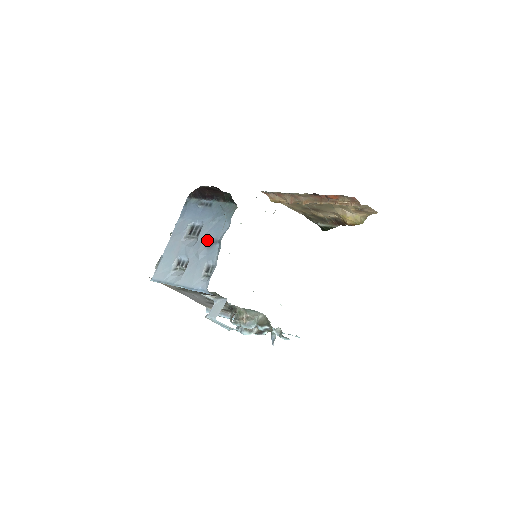
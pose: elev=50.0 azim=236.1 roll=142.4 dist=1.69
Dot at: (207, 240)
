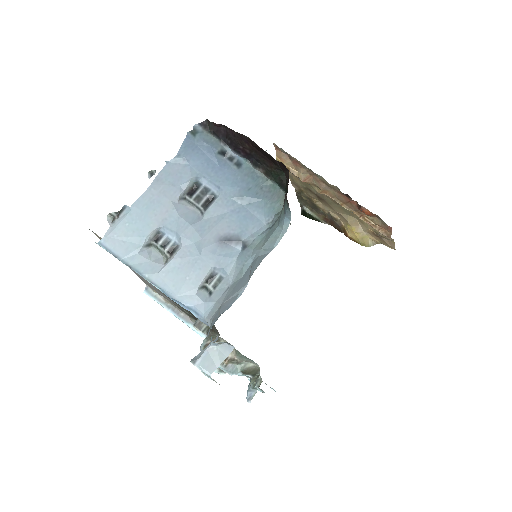
Dot at: (222, 228)
